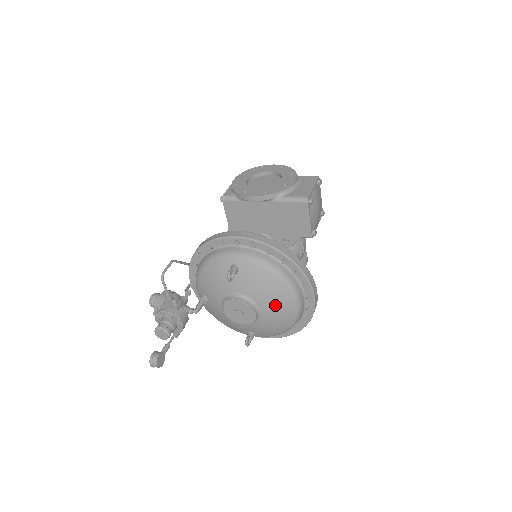
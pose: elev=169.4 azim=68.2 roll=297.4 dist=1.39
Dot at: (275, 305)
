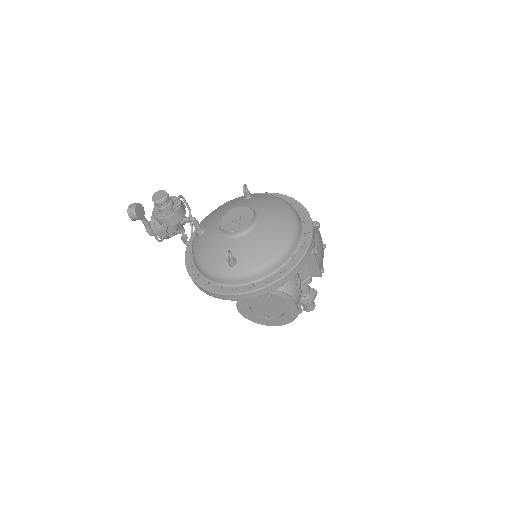
Dot at: (274, 218)
